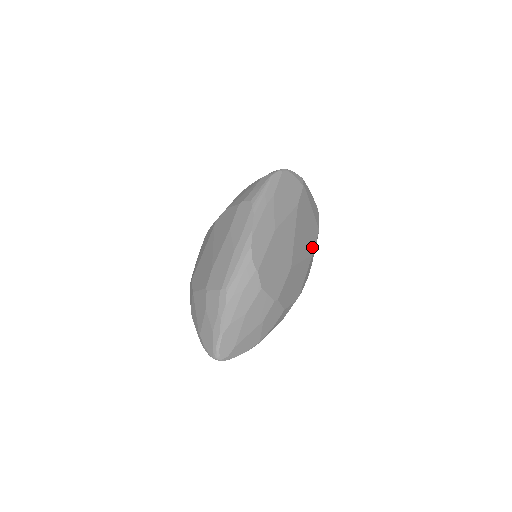
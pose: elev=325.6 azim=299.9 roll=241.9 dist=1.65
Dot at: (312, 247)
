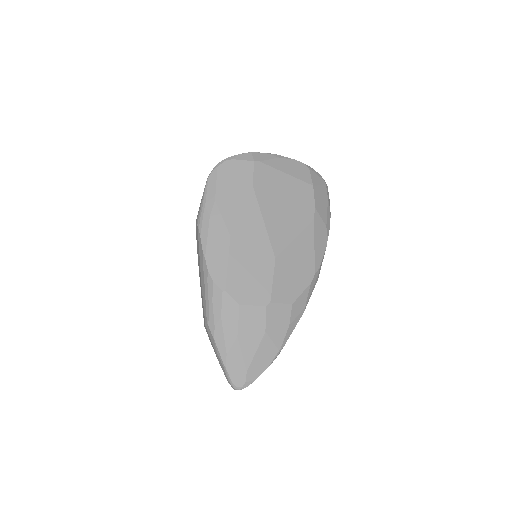
Dot at: (308, 212)
